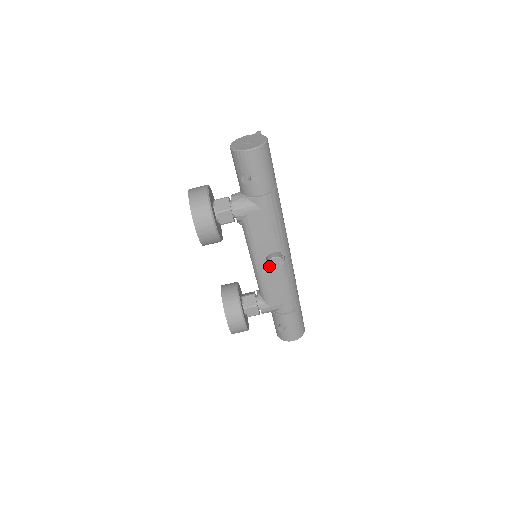
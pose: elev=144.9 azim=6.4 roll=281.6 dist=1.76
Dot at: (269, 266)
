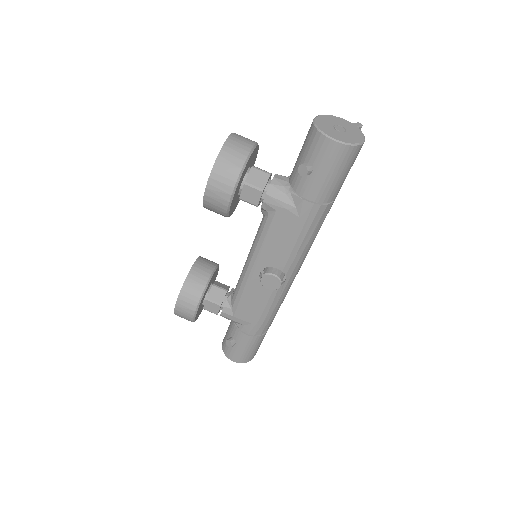
Dot at: (261, 279)
